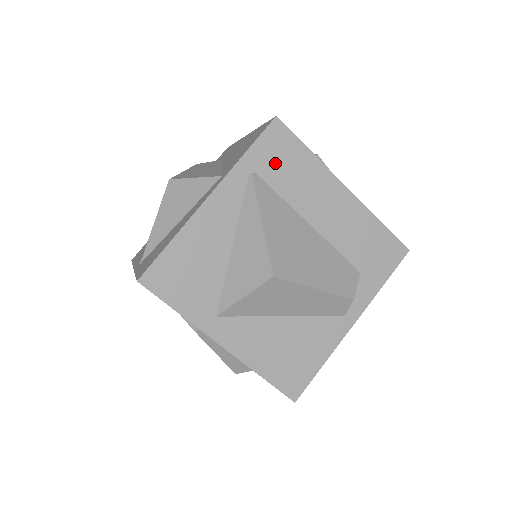
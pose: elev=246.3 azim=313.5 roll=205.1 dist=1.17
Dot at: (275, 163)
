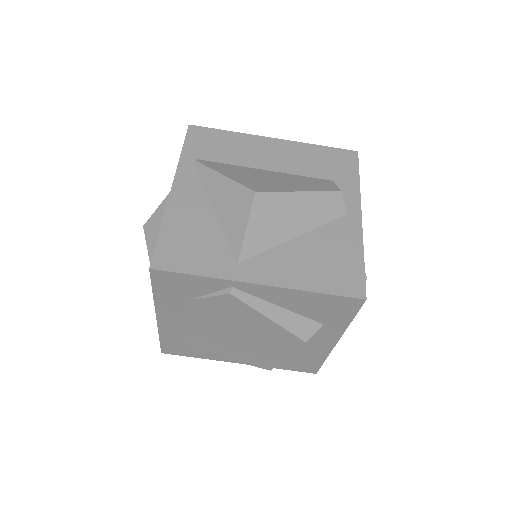
Dot at: (208, 148)
